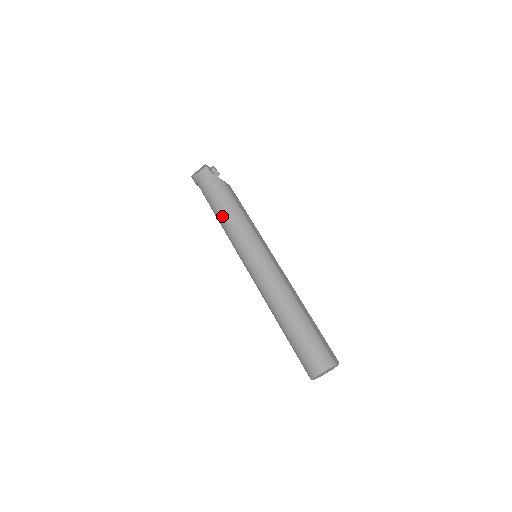
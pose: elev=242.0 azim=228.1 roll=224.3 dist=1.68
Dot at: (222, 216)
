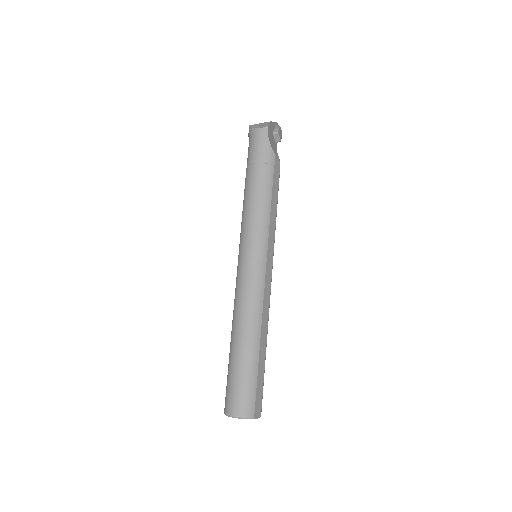
Dot at: (248, 193)
